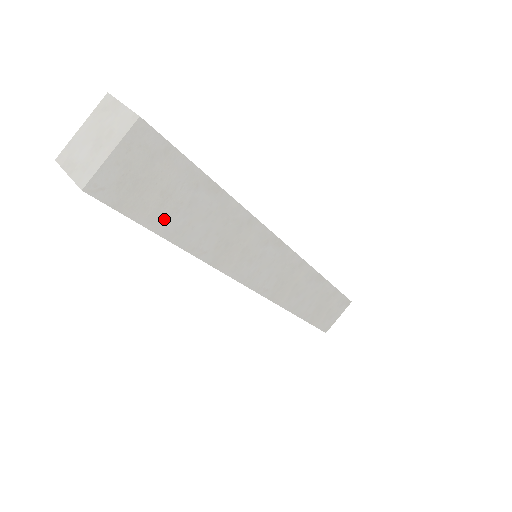
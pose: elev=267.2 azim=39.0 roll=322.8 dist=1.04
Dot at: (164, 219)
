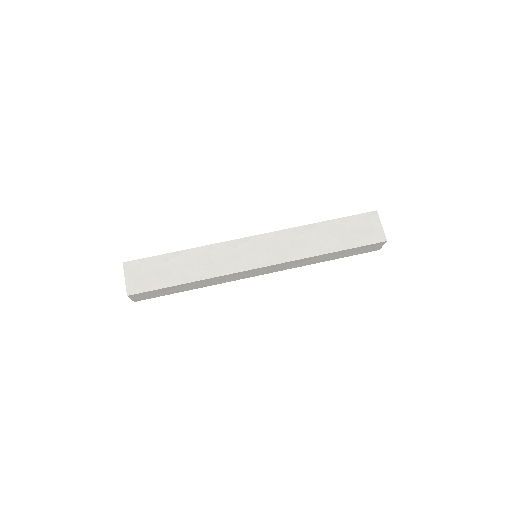
Dot at: (167, 280)
